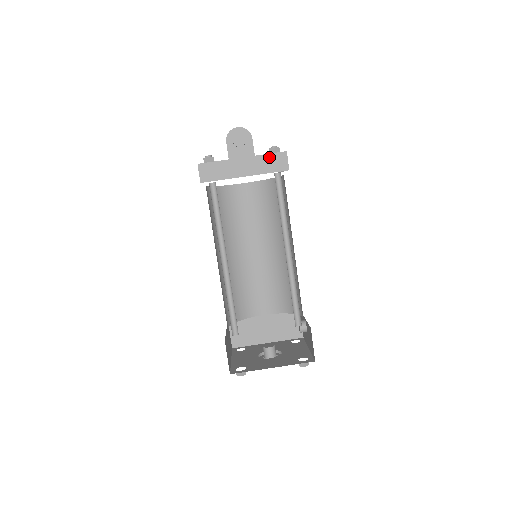
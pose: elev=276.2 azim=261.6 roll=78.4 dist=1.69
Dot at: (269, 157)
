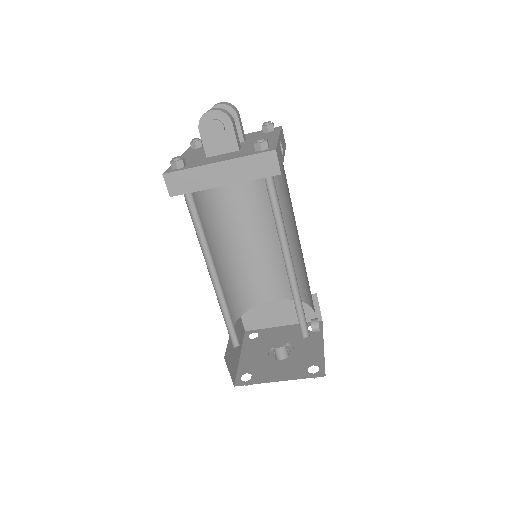
Dot at: (253, 159)
